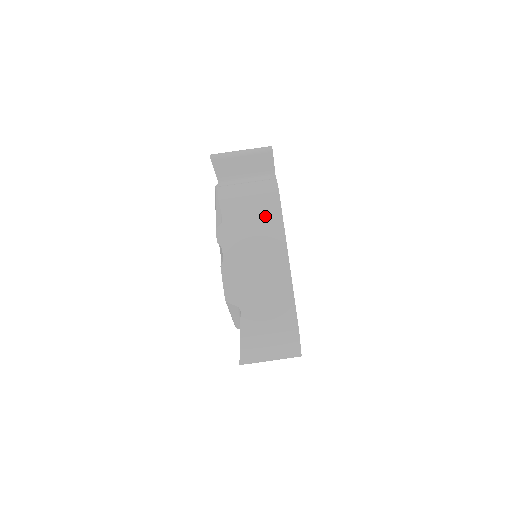
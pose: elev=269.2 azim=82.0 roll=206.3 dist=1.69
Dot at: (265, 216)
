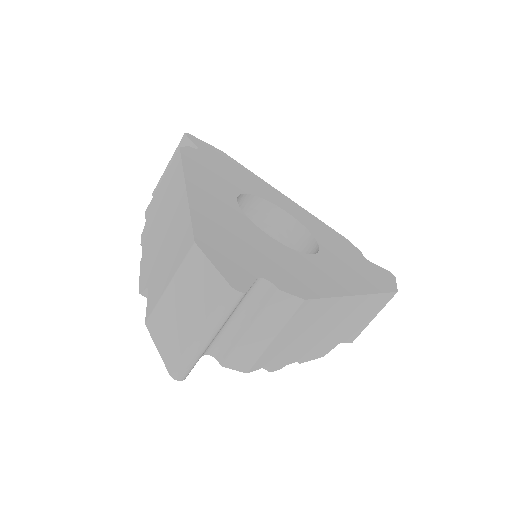
Dot at: (308, 319)
